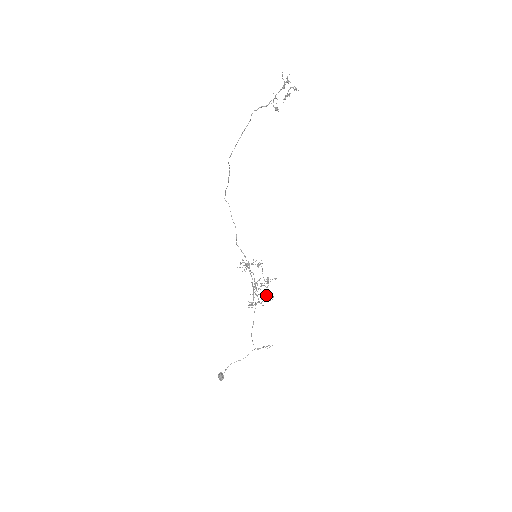
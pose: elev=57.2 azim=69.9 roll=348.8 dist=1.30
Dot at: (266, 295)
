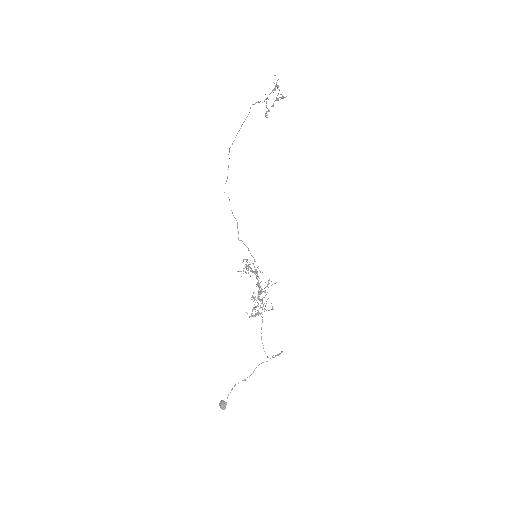
Dot at: occluded
